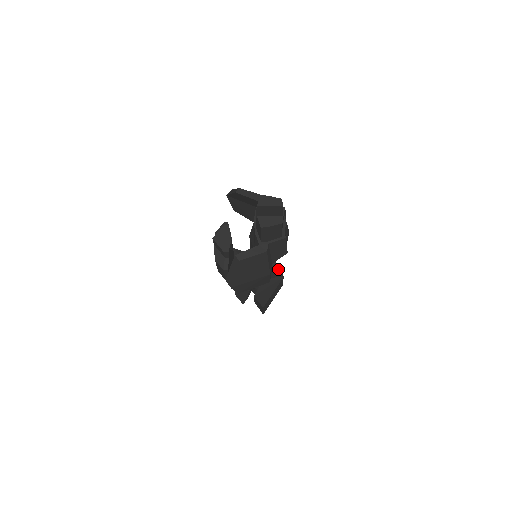
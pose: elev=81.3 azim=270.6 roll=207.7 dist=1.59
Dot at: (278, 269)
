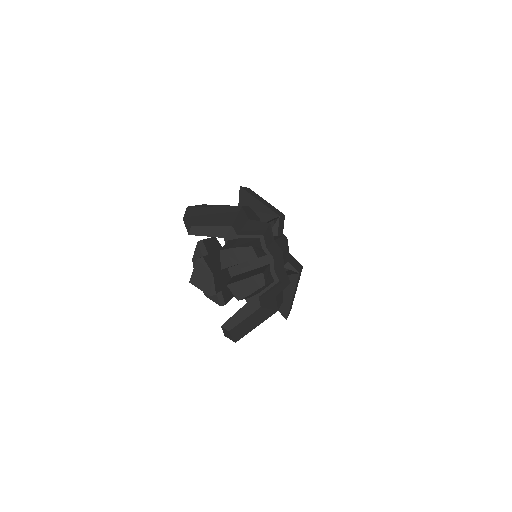
Dot at: (289, 266)
